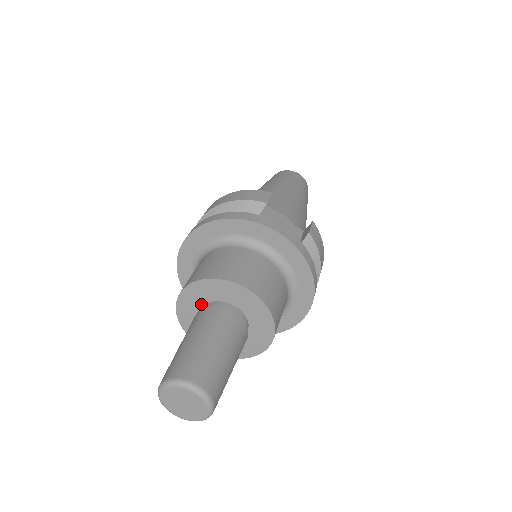
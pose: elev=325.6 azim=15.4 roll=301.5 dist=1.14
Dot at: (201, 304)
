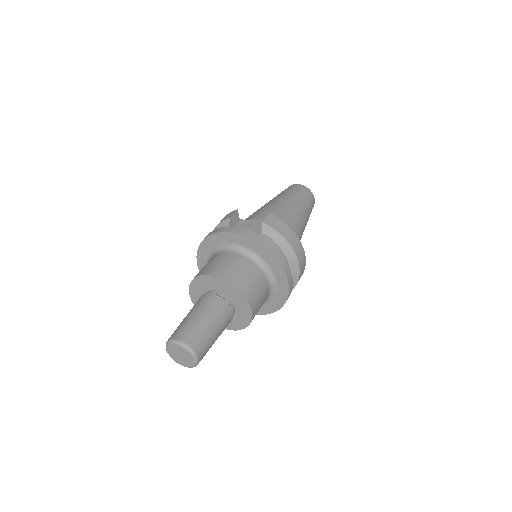
Dot at: occluded
